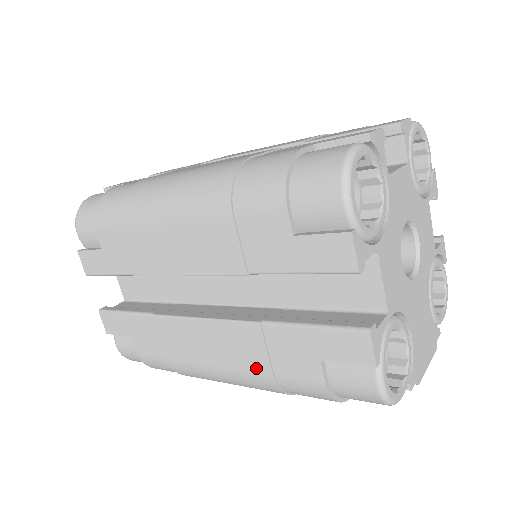
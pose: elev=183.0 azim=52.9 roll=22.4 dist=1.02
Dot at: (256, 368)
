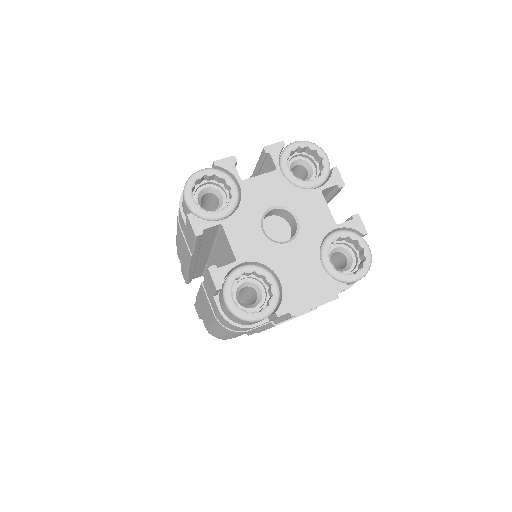
Dot at: (212, 313)
